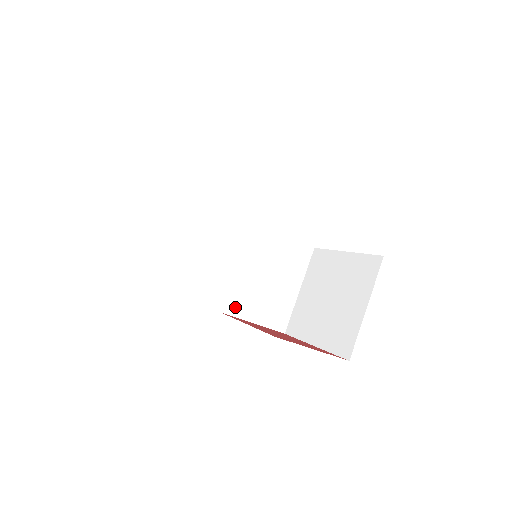
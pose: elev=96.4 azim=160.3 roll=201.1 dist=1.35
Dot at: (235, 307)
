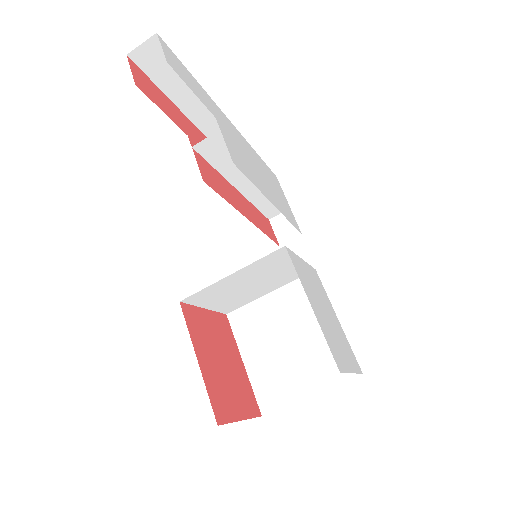
Dot at: (198, 299)
